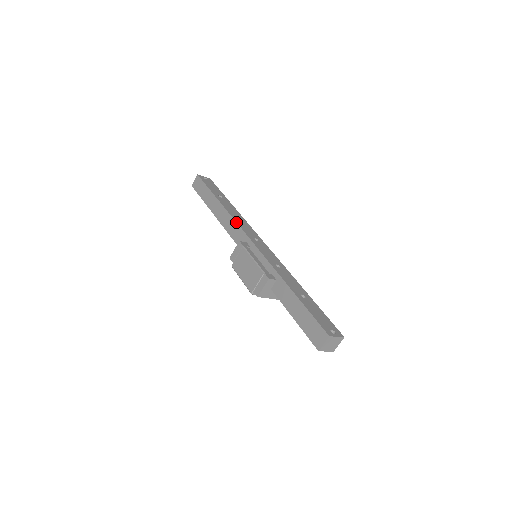
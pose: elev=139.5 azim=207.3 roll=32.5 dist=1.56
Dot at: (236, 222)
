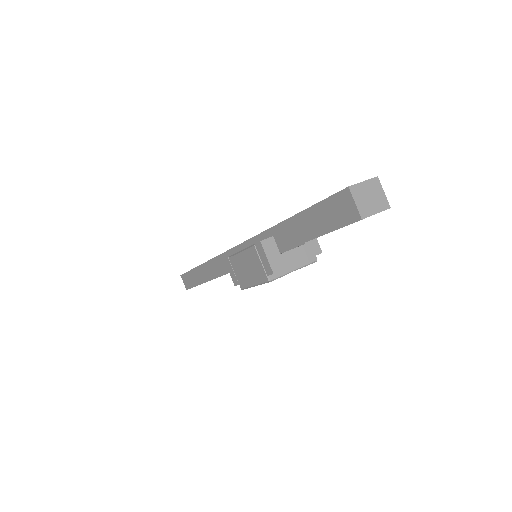
Dot at: (218, 256)
